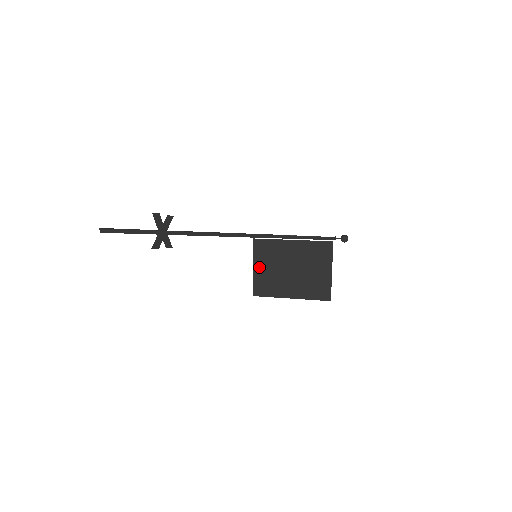
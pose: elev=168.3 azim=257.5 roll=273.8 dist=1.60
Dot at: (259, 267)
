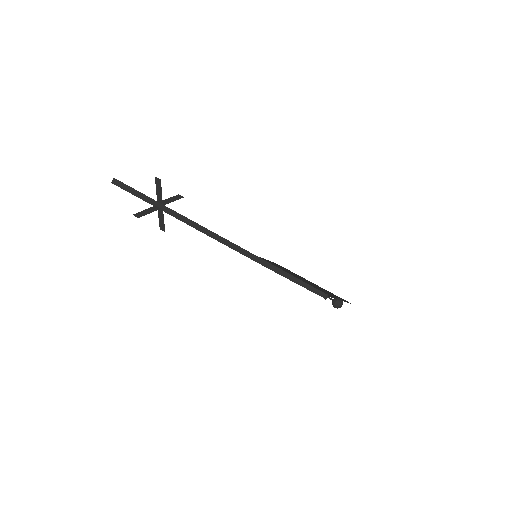
Dot at: (266, 260)
